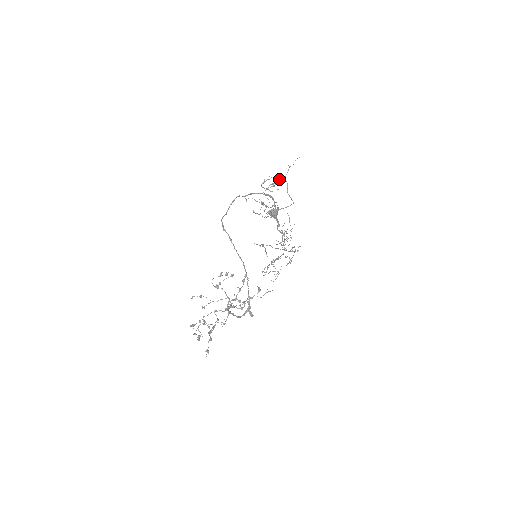
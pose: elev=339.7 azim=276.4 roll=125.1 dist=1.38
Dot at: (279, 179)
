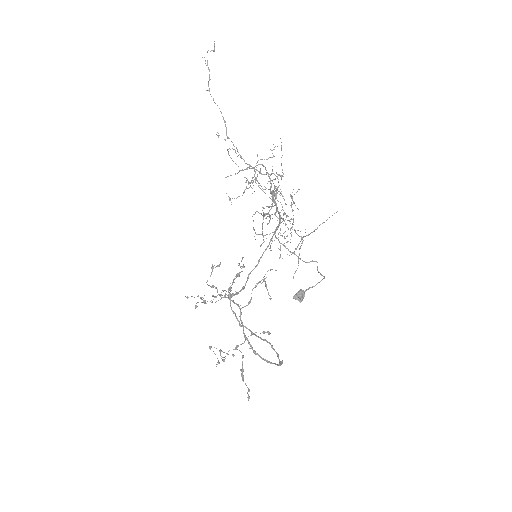
Dot at: occluded
